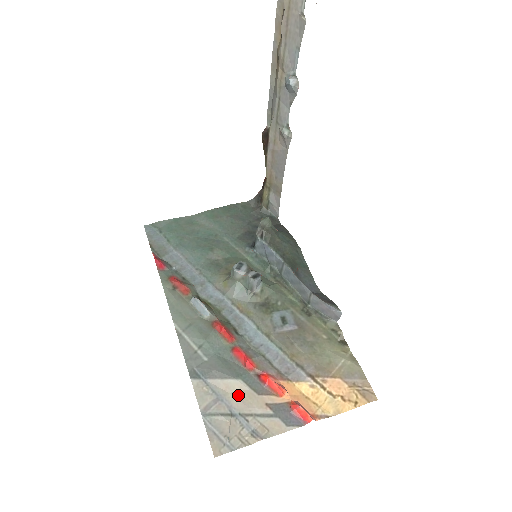
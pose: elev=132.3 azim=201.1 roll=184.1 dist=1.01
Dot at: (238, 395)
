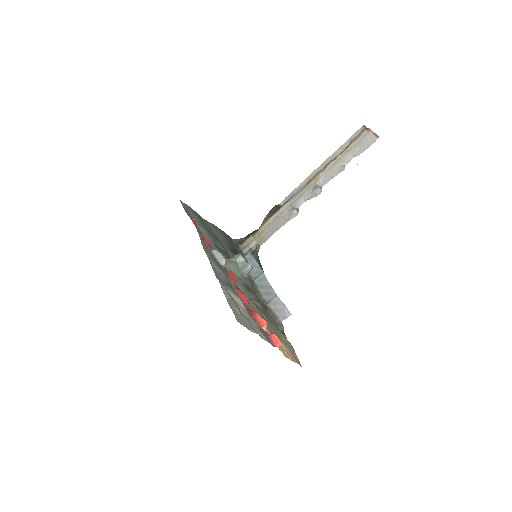
Dot at: (242, 308)
